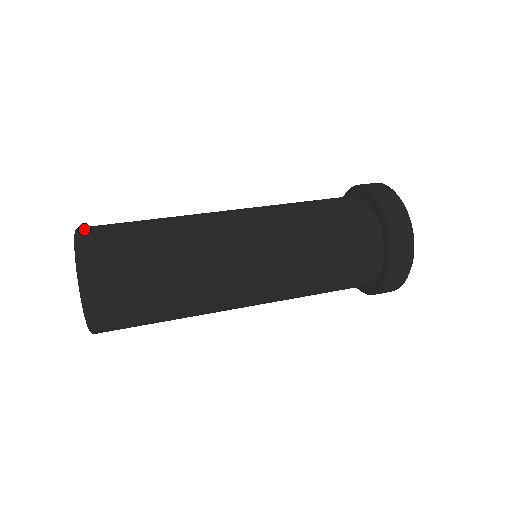
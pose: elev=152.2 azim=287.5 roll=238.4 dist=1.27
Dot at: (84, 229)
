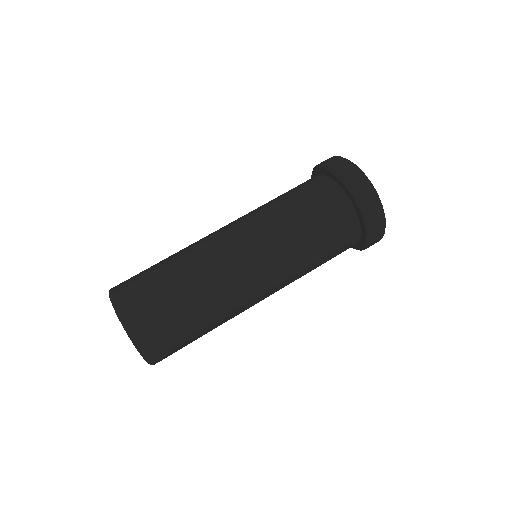
Dot at: (146, 350)
